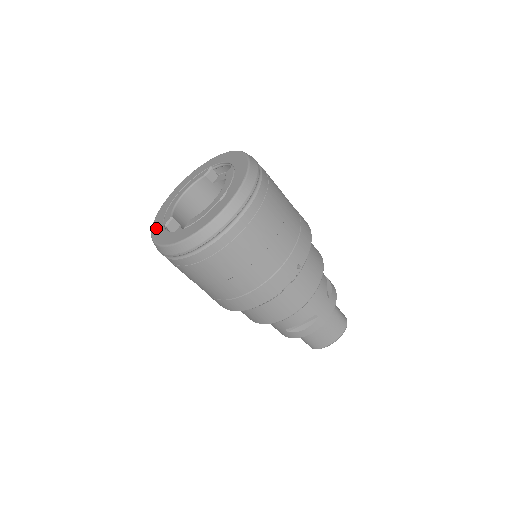
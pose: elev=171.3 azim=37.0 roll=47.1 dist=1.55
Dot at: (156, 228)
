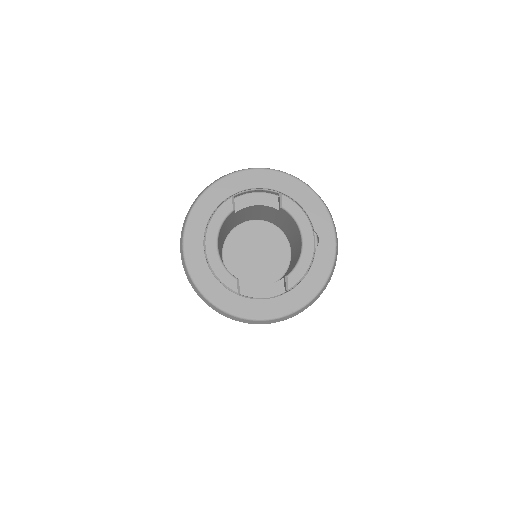
Dot at: (224, 300)
